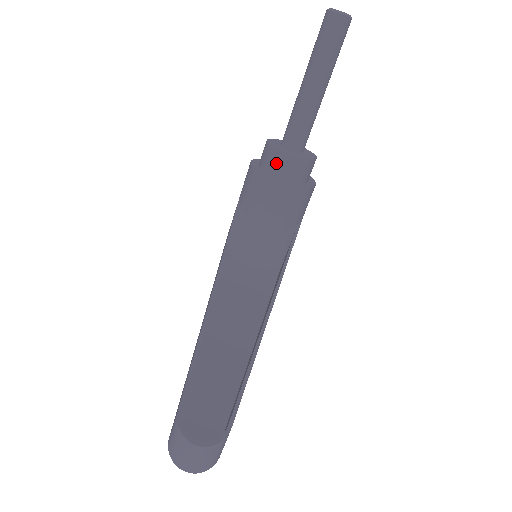
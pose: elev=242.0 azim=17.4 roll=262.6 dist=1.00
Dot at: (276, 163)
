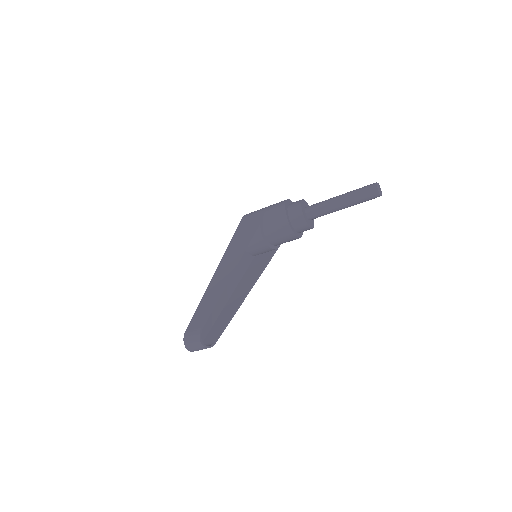
Dot at: (298, 220)
